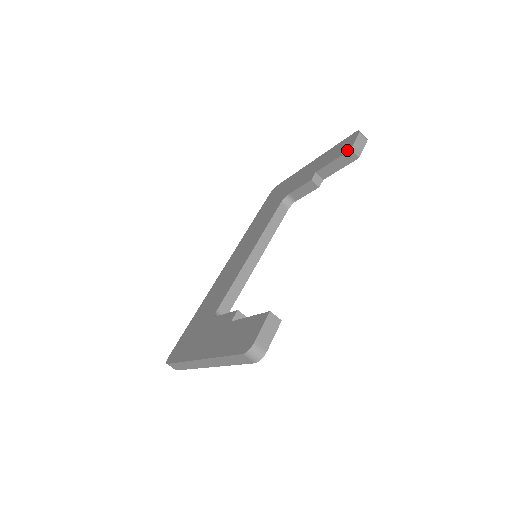
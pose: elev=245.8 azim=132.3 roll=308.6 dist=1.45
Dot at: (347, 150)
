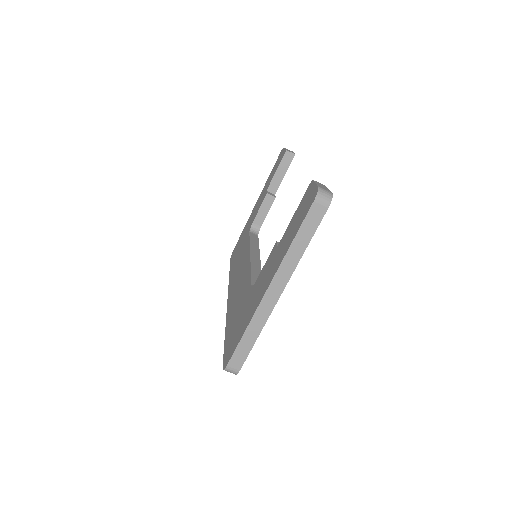
Dot at: (283, 154)
